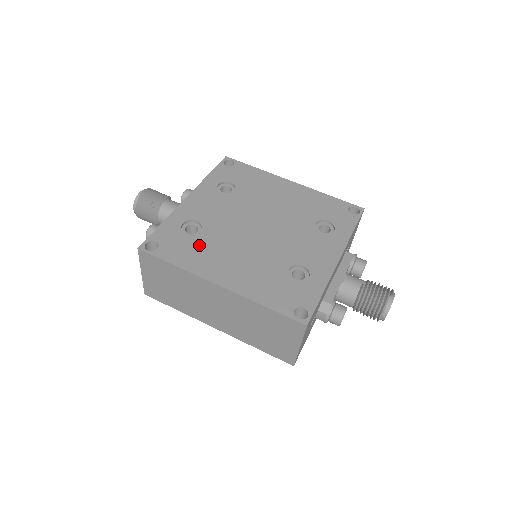
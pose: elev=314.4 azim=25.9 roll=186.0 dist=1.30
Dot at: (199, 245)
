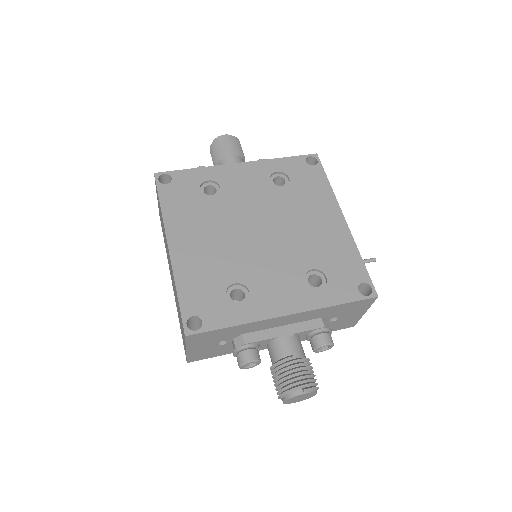
Dot at: (196, 206)
